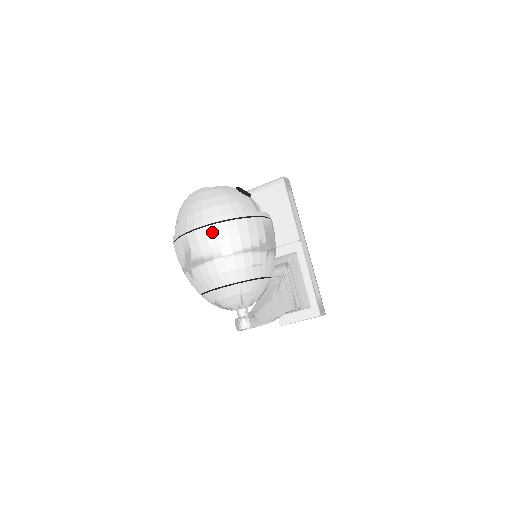
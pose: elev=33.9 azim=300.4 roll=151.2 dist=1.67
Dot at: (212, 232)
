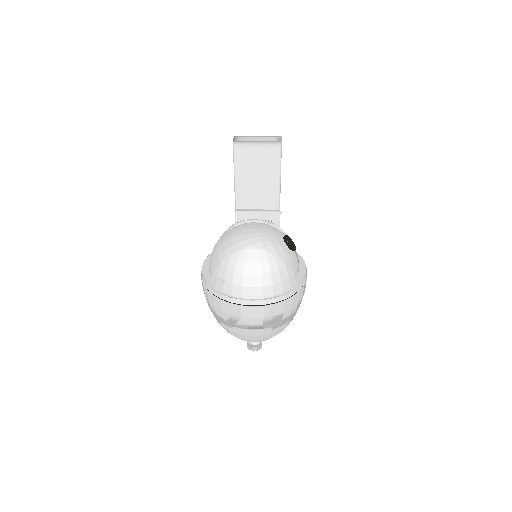
Dot at: (270, 310)
